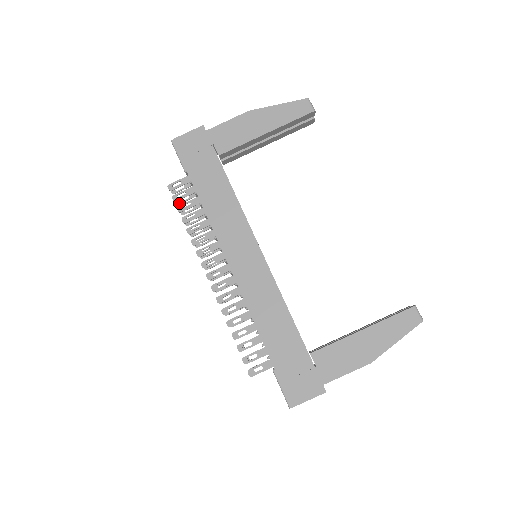
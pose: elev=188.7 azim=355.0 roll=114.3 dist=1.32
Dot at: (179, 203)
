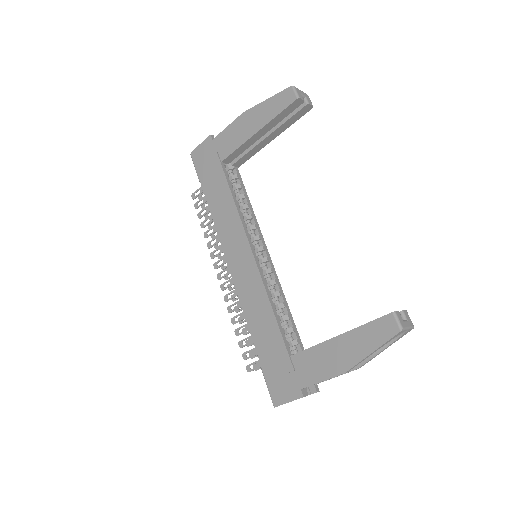
Dot at: occluded
